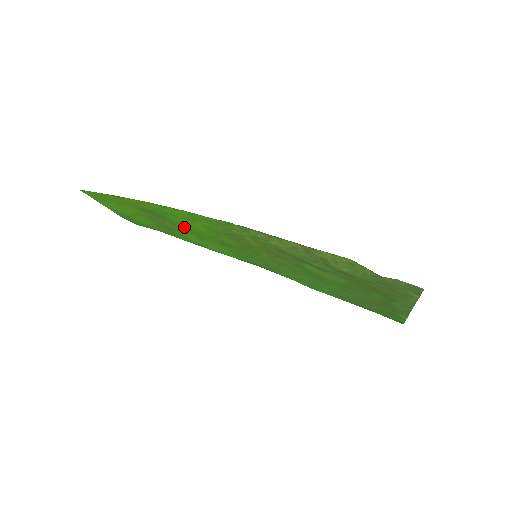
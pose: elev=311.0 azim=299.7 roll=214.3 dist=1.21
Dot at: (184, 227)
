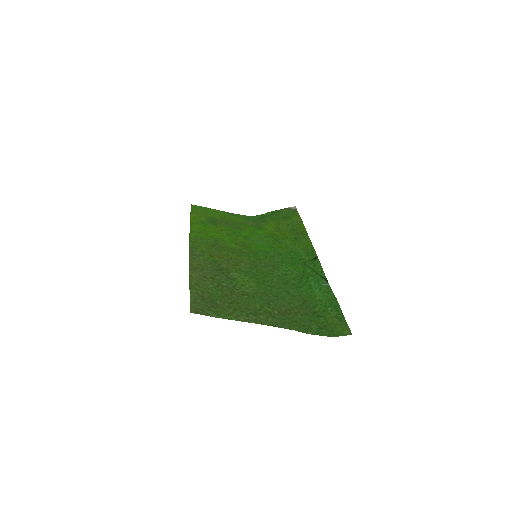
Dot at: (227, 230)
